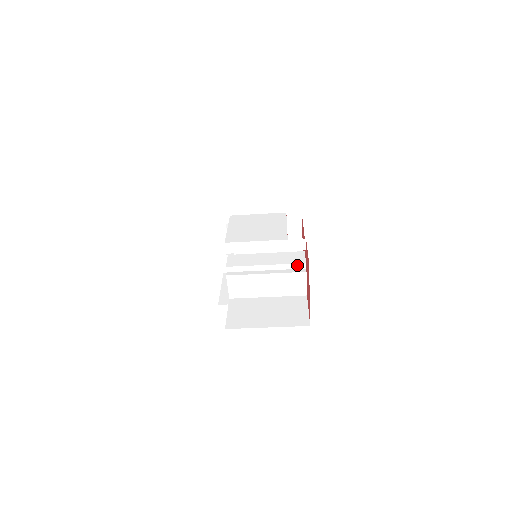
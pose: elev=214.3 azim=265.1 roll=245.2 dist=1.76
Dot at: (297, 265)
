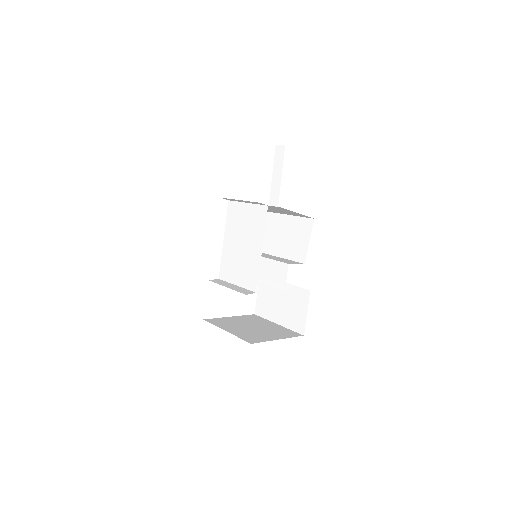
Dot at: (281, 284)
